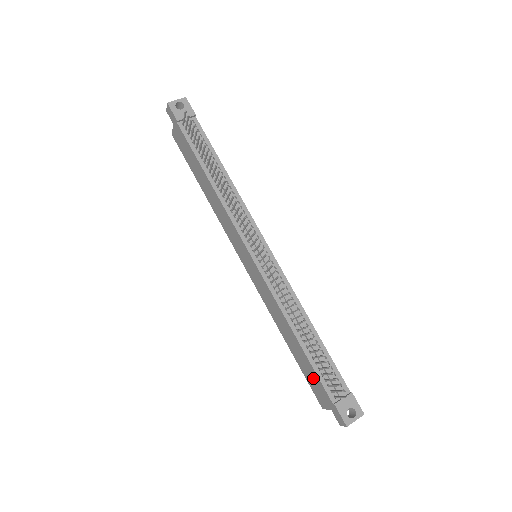
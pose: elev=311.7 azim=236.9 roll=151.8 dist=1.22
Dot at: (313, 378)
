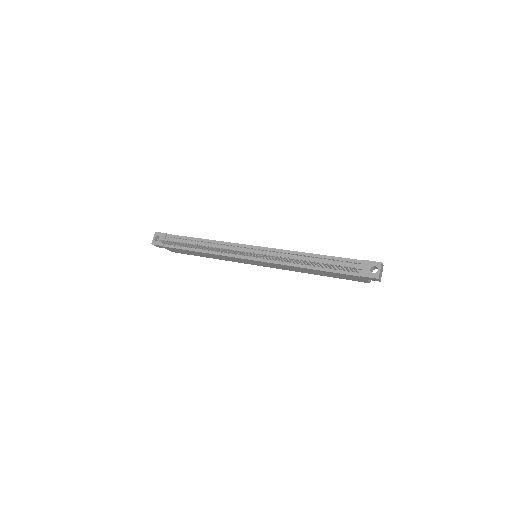
Dot at: (342, 276)
